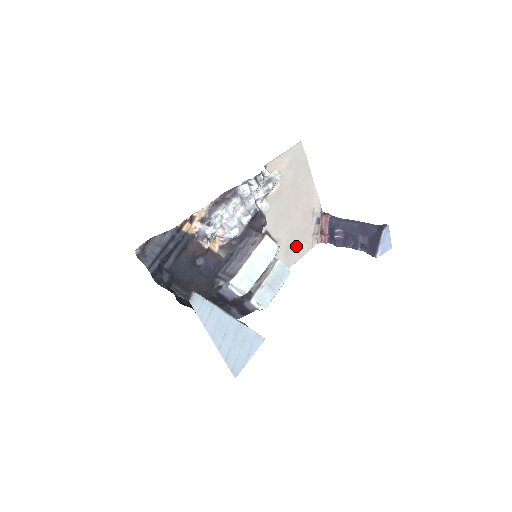
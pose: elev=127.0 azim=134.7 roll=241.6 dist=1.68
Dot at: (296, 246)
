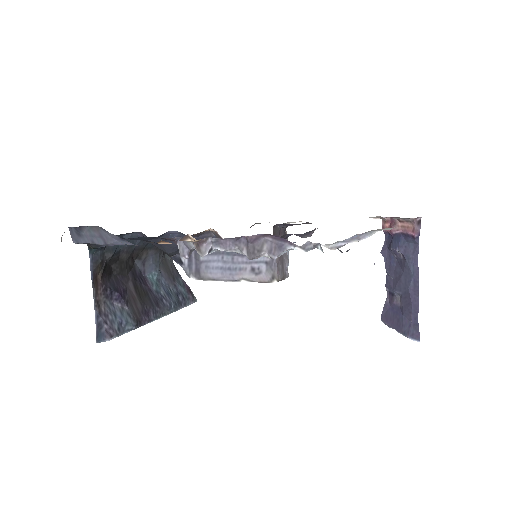
Dot at: occluded
